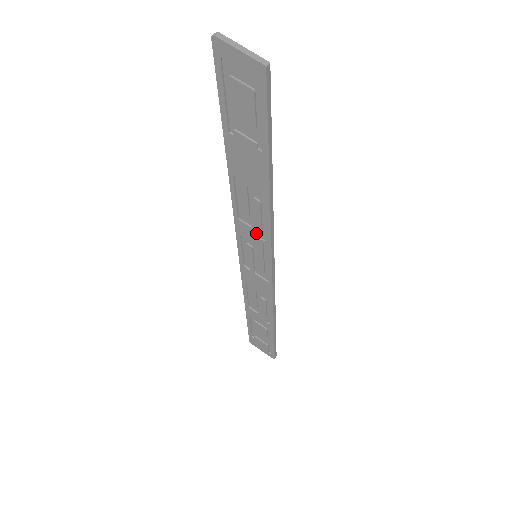
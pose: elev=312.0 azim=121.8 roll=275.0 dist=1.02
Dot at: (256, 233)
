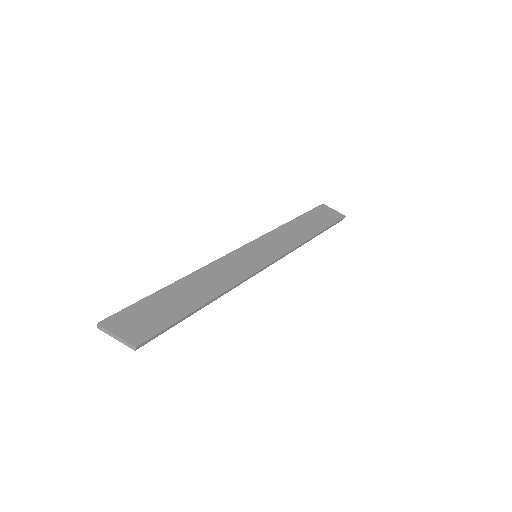
Dot at: (238, 271)
